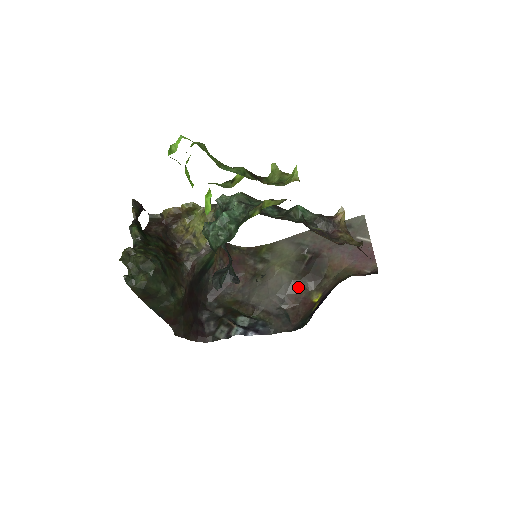
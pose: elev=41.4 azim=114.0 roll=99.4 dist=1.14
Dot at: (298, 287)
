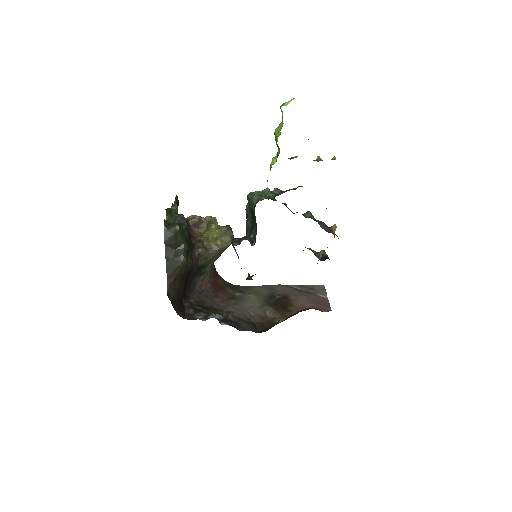
Dot at: (266, 312)
